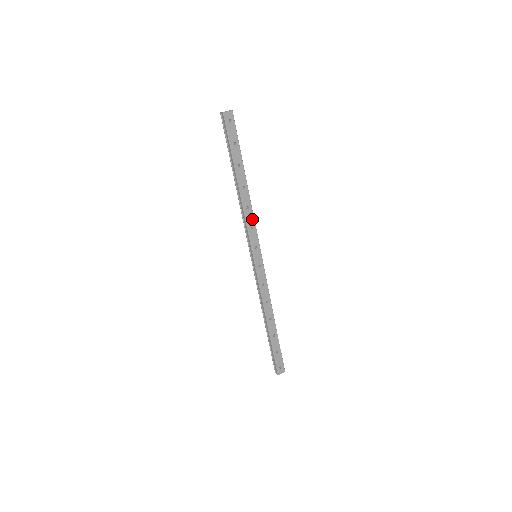
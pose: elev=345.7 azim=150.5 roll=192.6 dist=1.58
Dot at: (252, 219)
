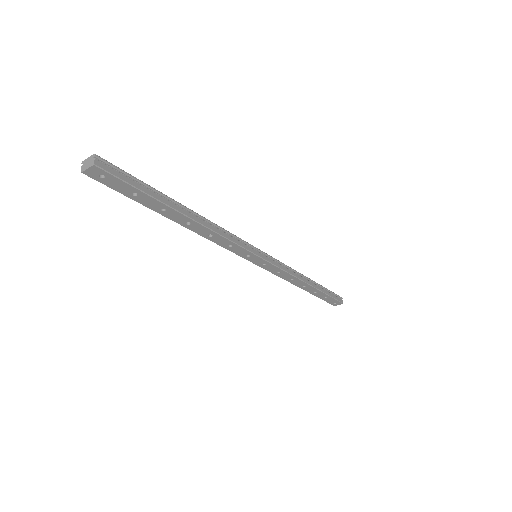
Dot at: (225, 240)
